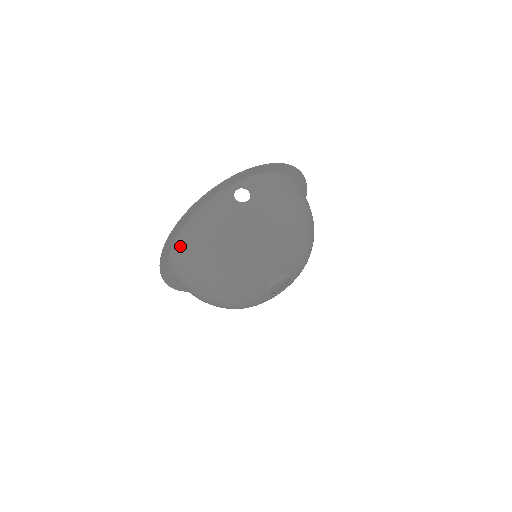
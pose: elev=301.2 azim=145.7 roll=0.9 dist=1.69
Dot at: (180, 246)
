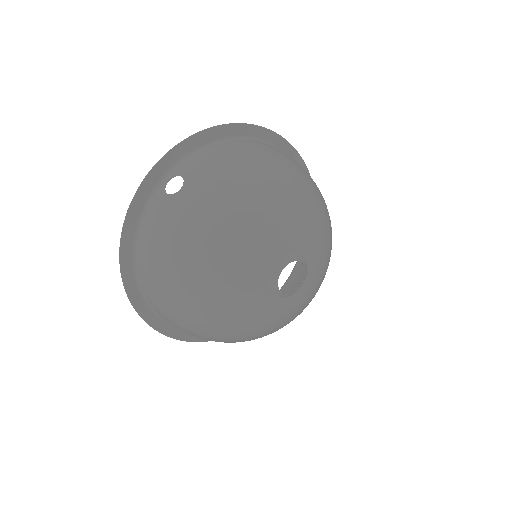
Dot at: (143, 284)
